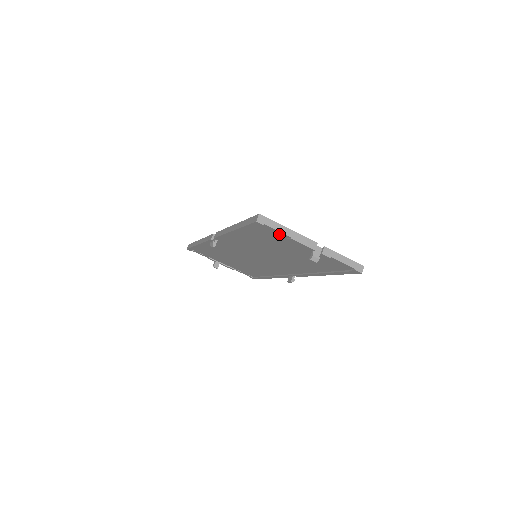
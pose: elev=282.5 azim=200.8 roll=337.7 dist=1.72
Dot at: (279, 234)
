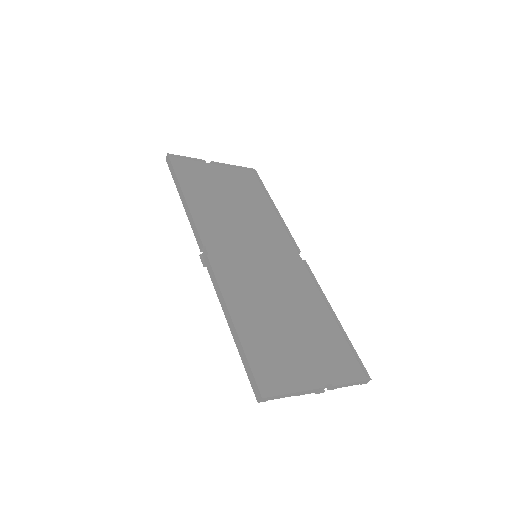
Dot at: (283, 387)
